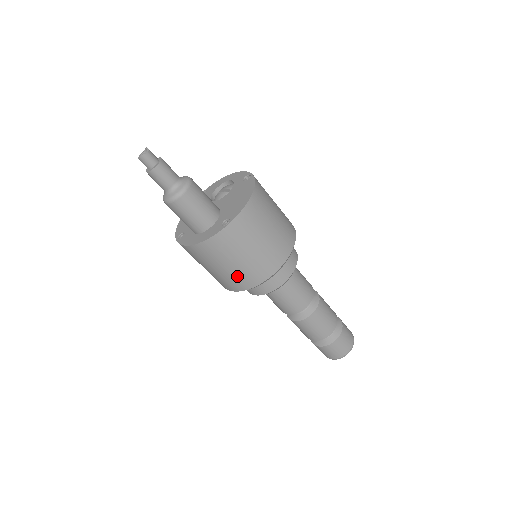
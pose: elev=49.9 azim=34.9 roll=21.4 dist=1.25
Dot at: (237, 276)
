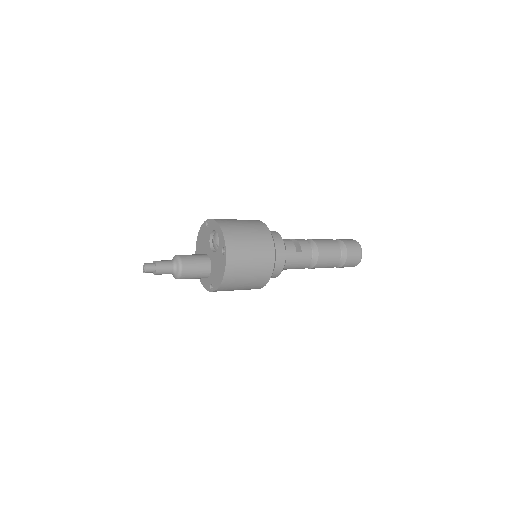
Dot at: occluded
